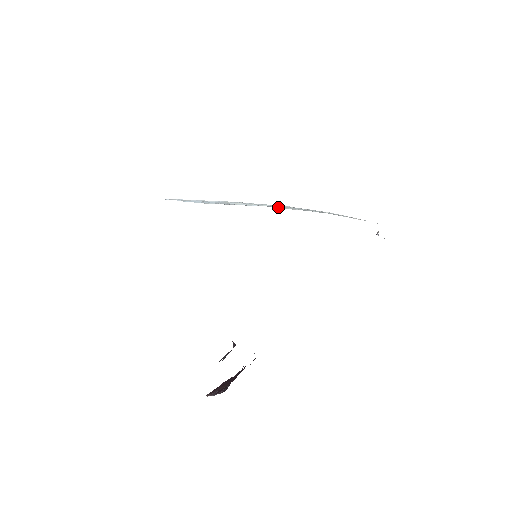
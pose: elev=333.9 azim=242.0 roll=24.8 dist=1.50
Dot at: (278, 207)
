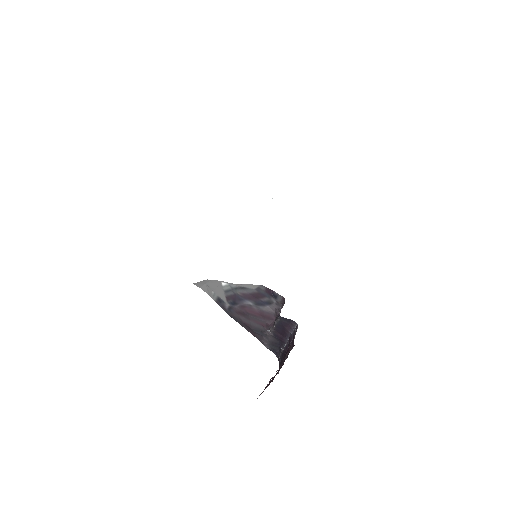
Dot at: (272, 198)
